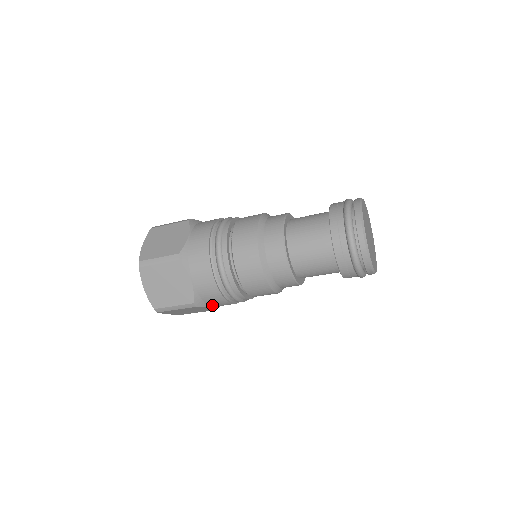
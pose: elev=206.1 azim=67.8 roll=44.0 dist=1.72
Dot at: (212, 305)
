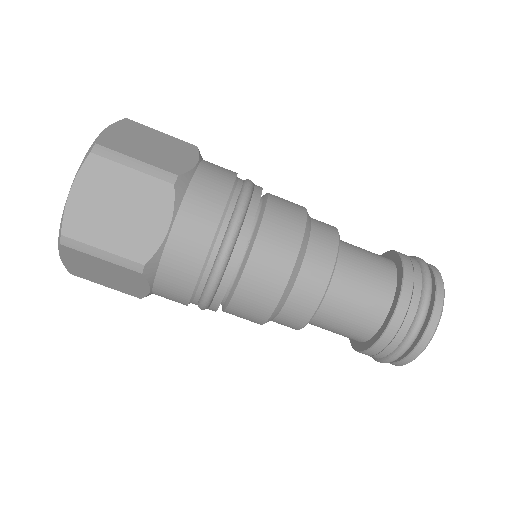
Dot at: (180, 220)
